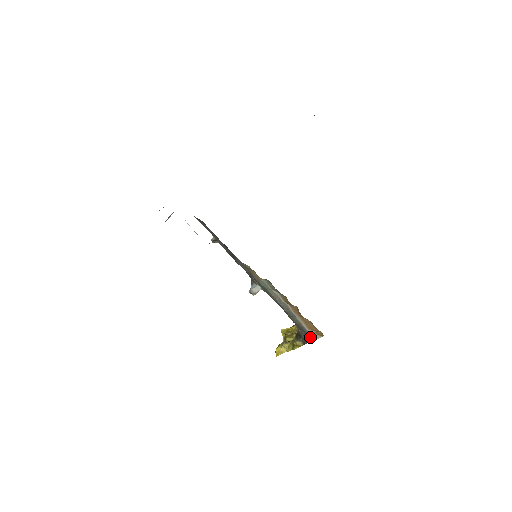
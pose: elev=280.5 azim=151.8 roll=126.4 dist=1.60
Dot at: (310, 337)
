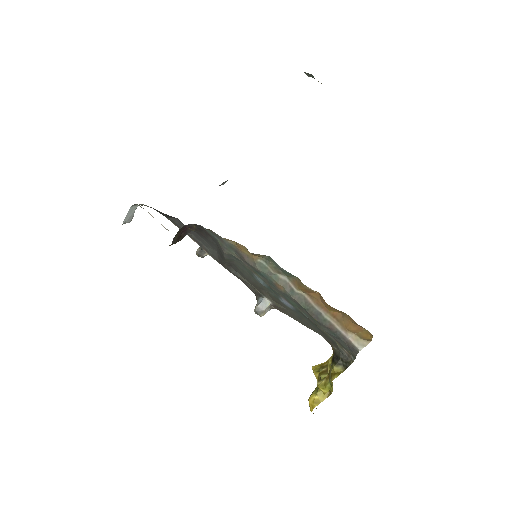
Dot at: (351, 347)
